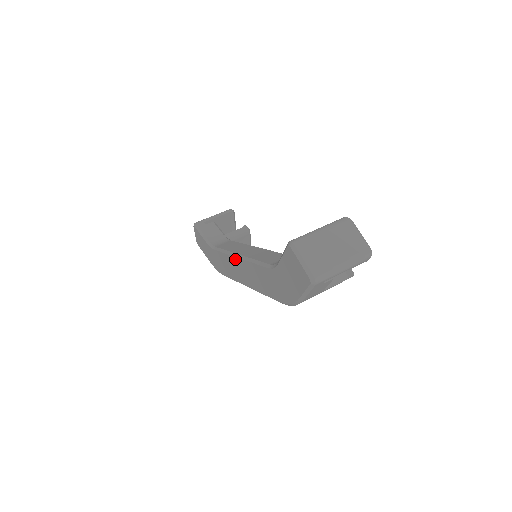
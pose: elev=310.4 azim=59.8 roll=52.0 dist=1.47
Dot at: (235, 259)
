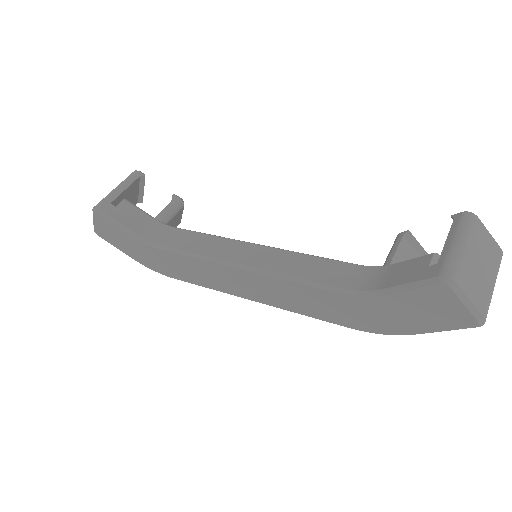
Dot at: (231, 270)
